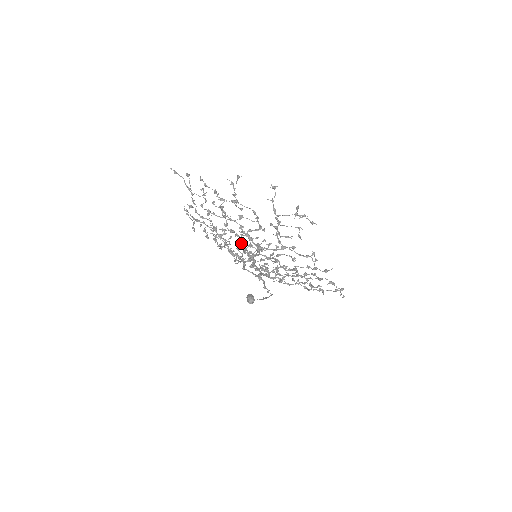
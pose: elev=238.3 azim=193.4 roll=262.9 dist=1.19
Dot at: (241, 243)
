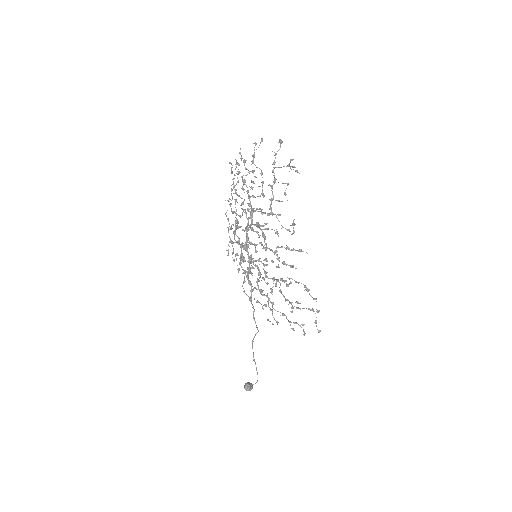
Dot at: occluded
